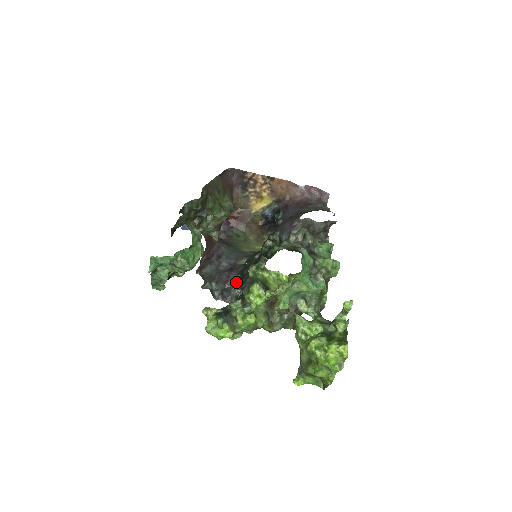
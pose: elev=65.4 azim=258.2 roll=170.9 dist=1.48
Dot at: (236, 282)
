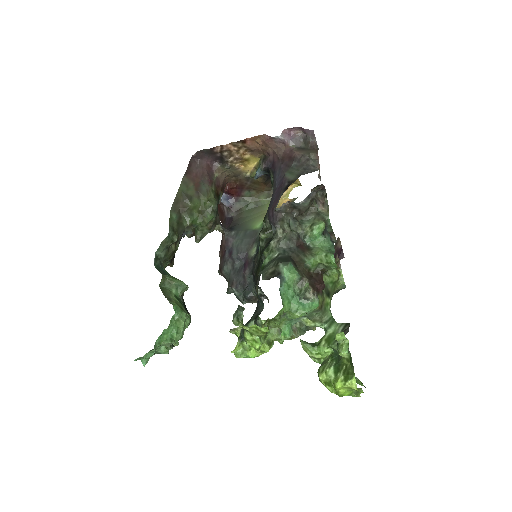
Dot at: (252, 283)
